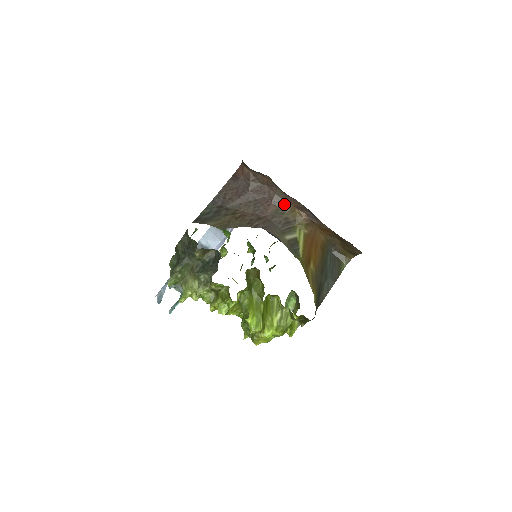
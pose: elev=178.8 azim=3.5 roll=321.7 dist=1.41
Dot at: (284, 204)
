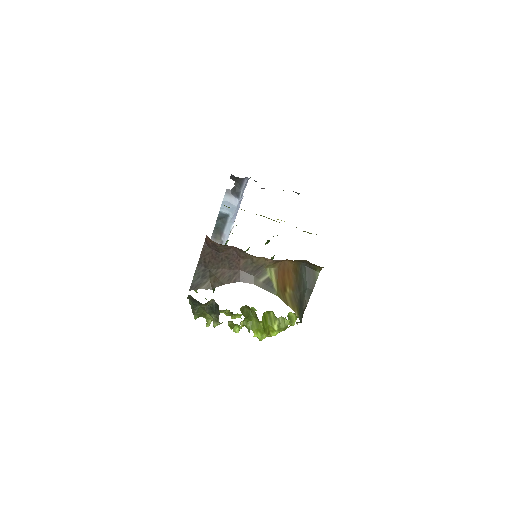
Dot at: (250, 256)
